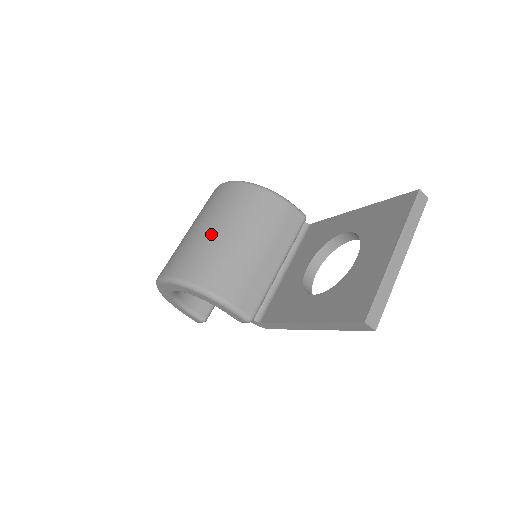
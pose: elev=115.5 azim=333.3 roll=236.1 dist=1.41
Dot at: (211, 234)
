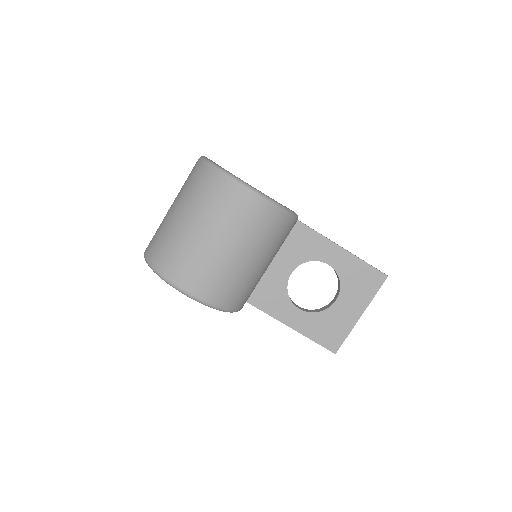
Dot at: (246, 265)
